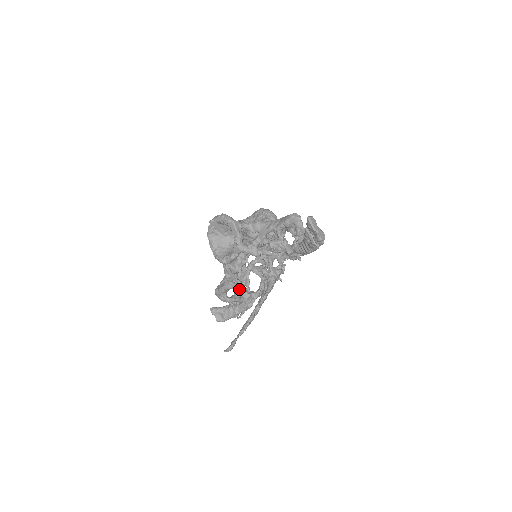
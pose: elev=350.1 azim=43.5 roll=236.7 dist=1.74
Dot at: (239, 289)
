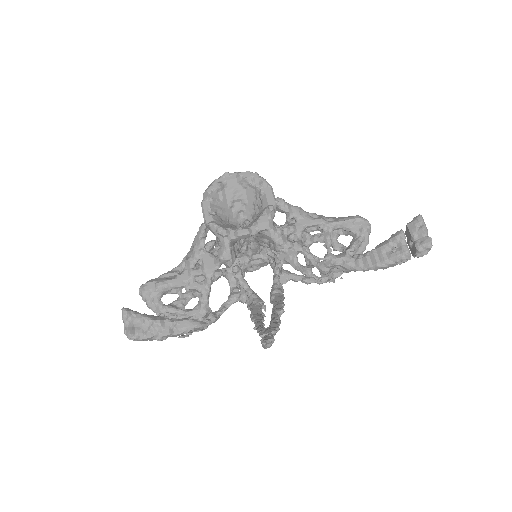
Dot at: (204, 292)
